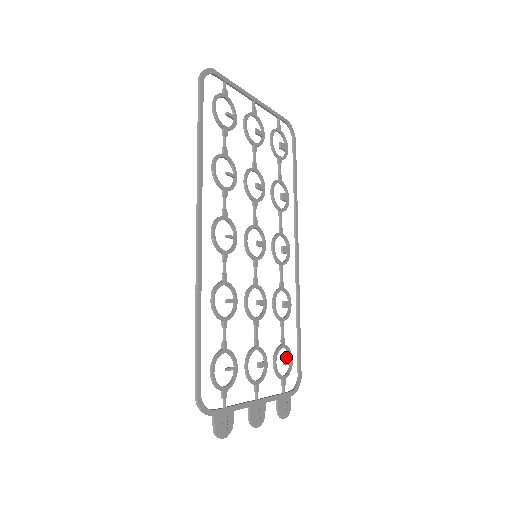
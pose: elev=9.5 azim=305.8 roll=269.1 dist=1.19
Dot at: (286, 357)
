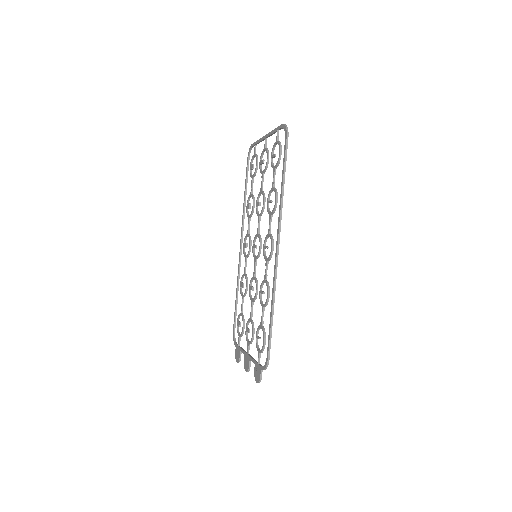
Dot at: occluded
